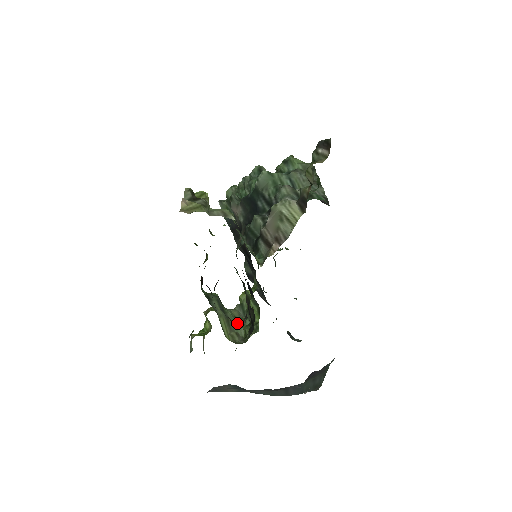
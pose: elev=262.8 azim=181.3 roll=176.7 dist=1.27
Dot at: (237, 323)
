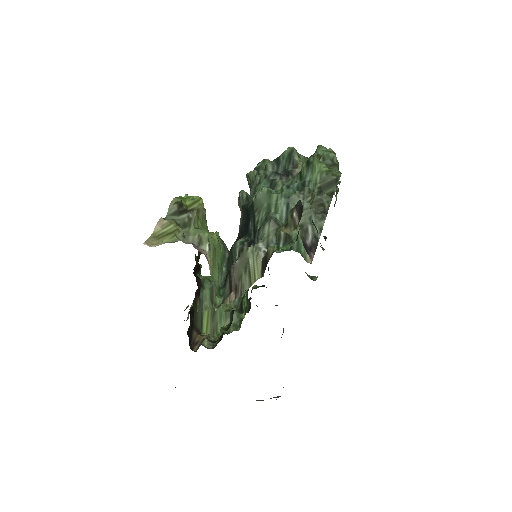
Dot at: (200, 337)
